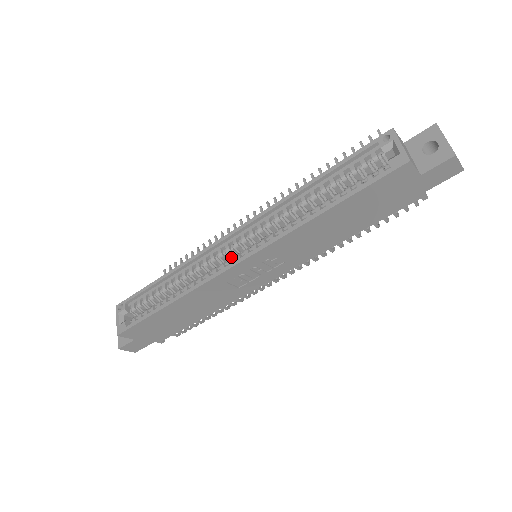
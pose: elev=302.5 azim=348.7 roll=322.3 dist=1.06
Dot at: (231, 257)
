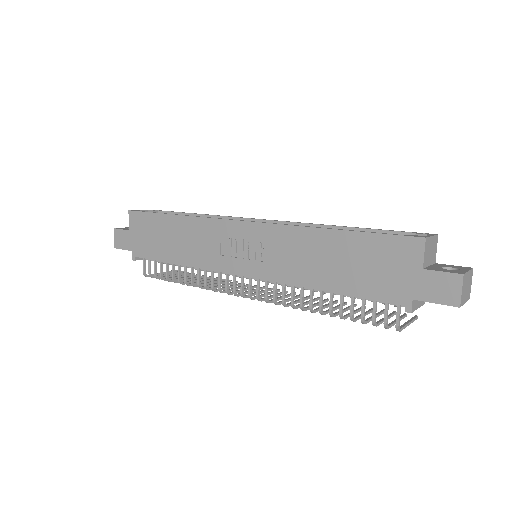
Dot at: occluded
